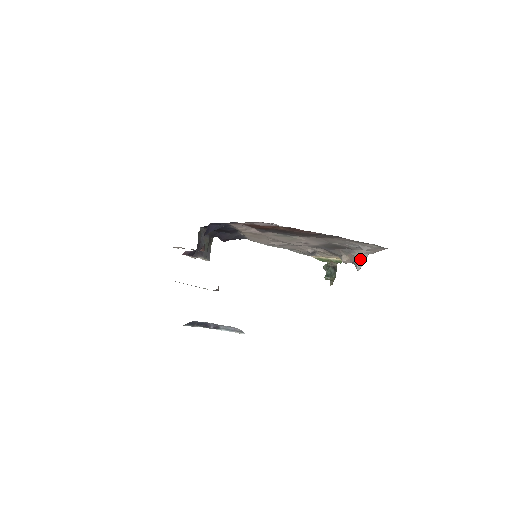
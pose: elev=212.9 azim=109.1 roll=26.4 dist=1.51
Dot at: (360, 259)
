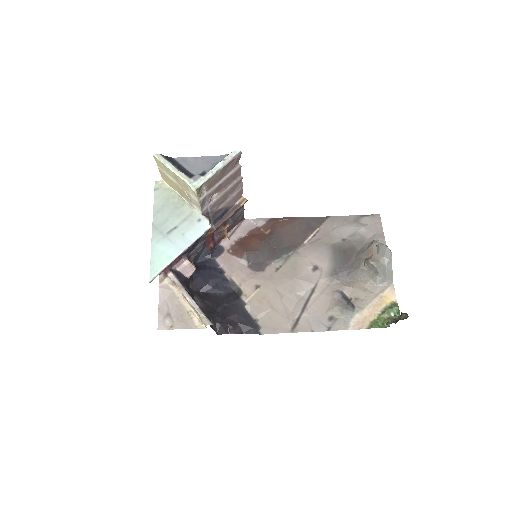
Dot at: (377, 244)
